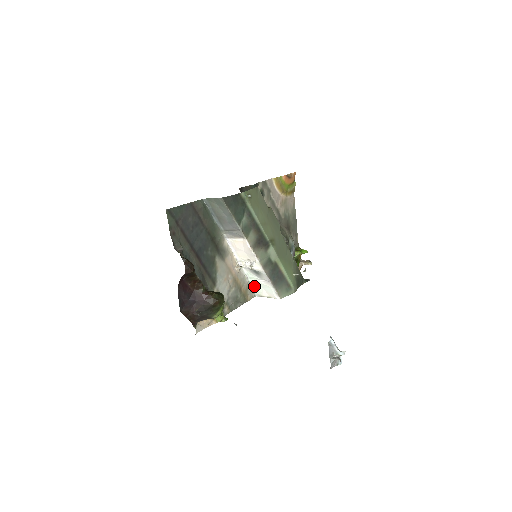
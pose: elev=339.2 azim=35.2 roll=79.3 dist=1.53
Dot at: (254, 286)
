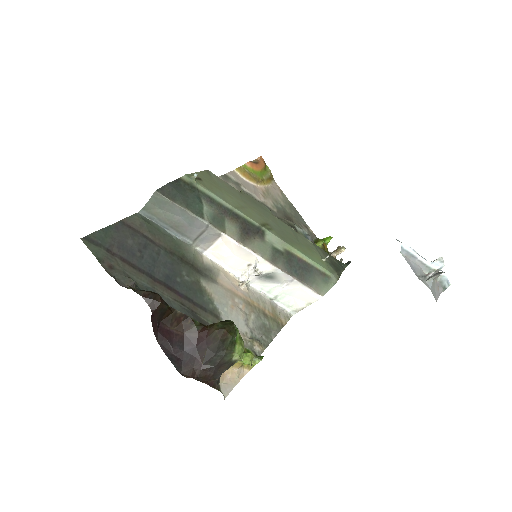
Dot at: (281, 301)
